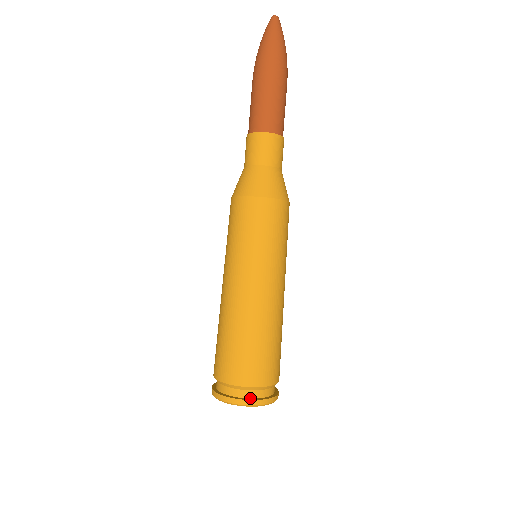
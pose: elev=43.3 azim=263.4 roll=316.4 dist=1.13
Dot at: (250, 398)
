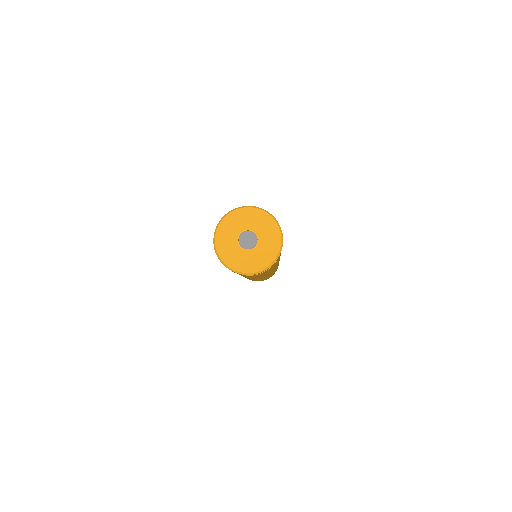
Dot at: (242, 212)
